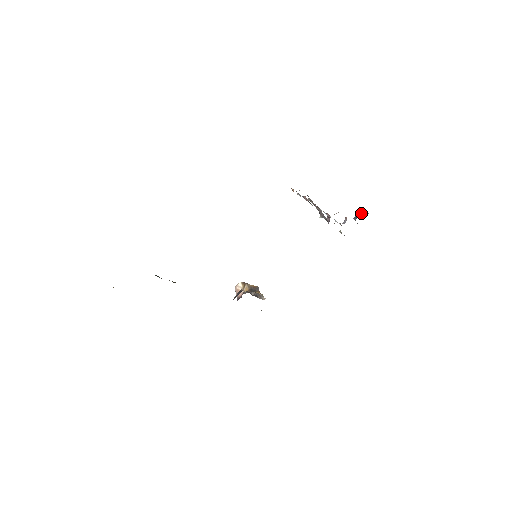
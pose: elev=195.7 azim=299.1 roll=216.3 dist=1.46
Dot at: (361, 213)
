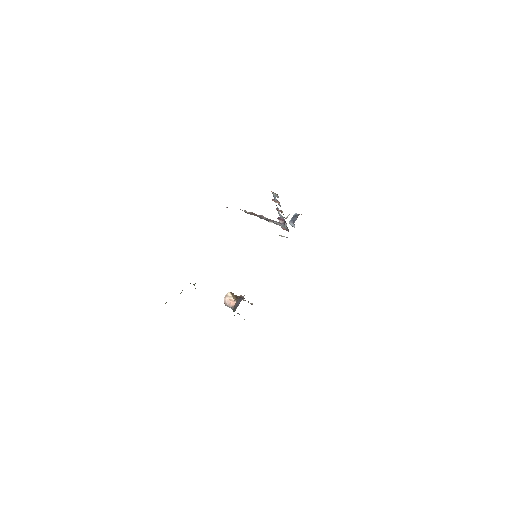
Dot at: (297, 216)
